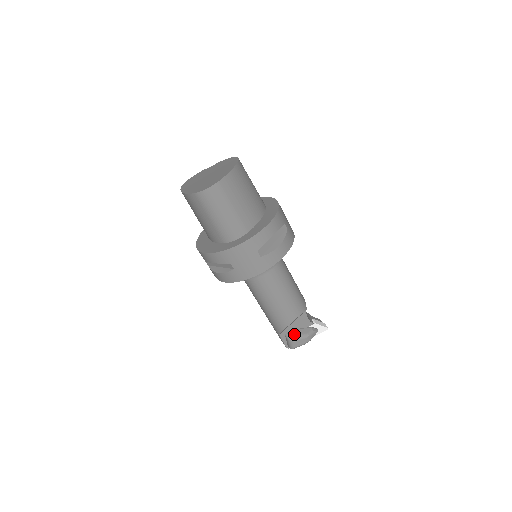
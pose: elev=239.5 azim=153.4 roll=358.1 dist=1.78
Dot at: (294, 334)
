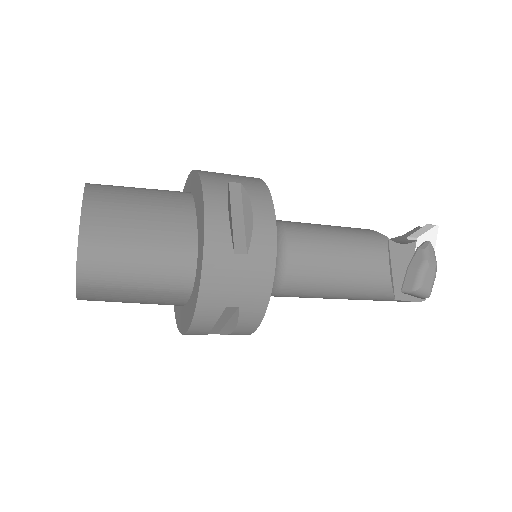
Dot at: (410, 279)
